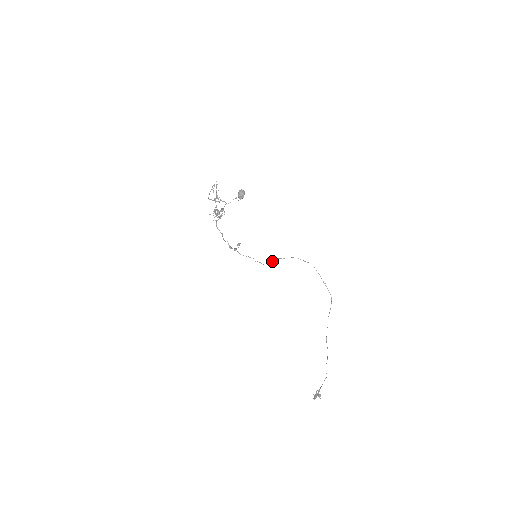
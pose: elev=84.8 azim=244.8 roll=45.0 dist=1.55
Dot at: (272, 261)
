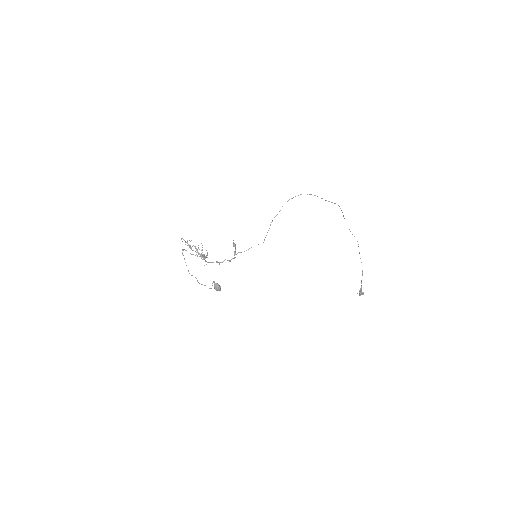
Dot at: occluded
